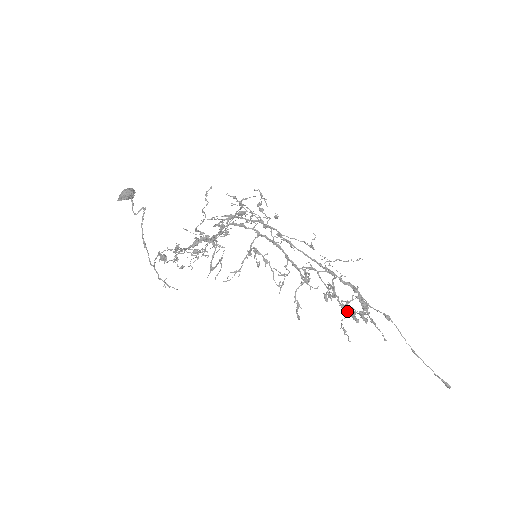
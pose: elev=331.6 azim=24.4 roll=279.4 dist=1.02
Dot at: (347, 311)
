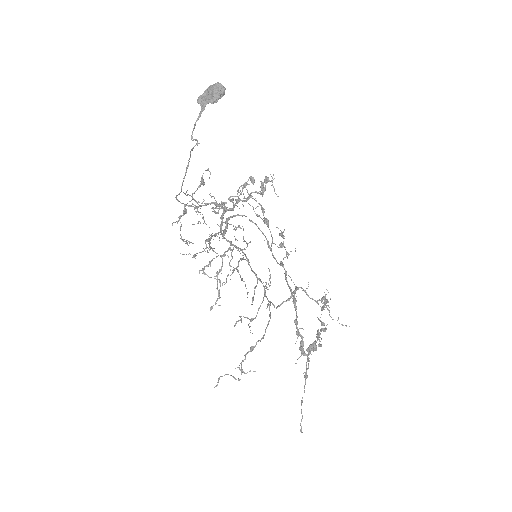
Dot at: (321, 324)
